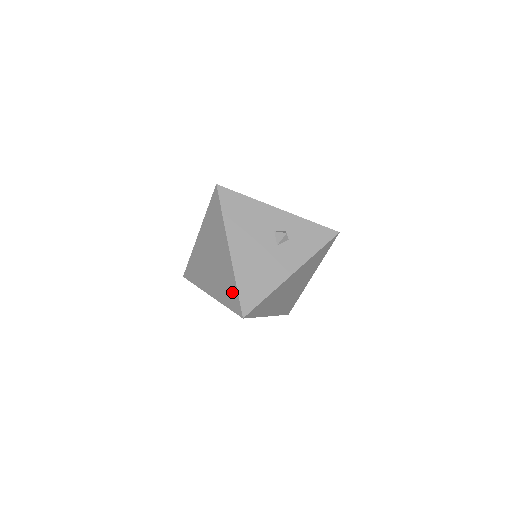
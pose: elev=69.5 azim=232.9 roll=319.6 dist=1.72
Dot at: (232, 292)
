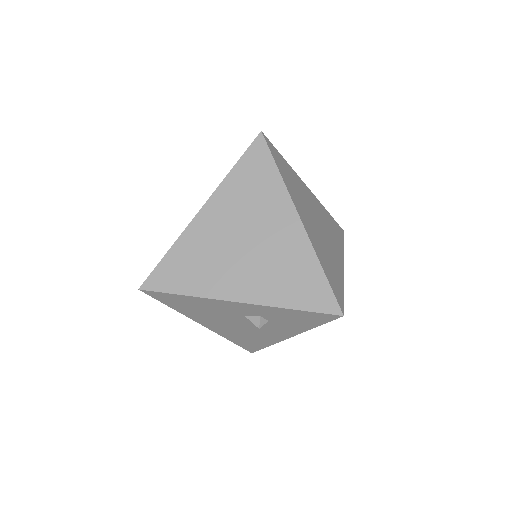
Dot at: occluded
